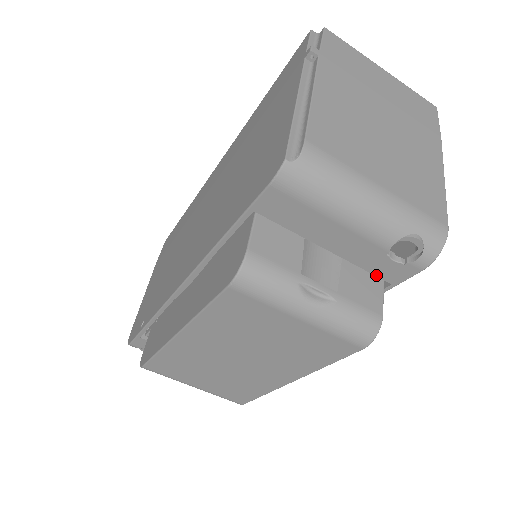
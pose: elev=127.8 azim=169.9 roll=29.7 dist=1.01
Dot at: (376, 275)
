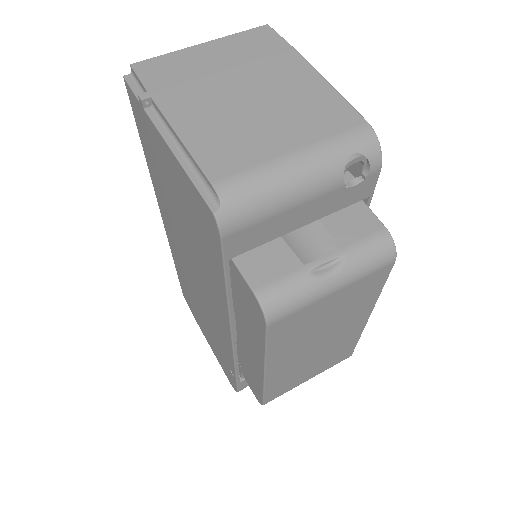
Dot at: (352, 204)
